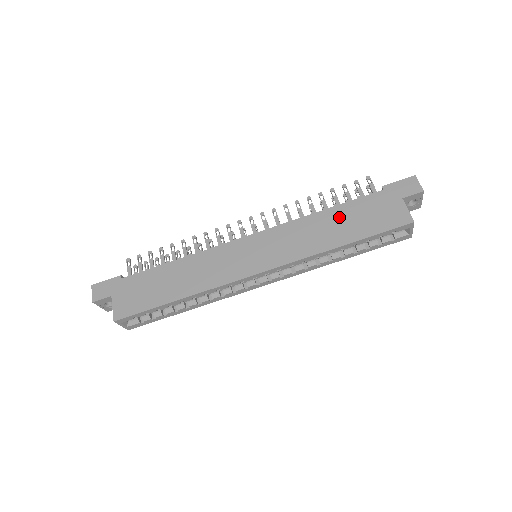
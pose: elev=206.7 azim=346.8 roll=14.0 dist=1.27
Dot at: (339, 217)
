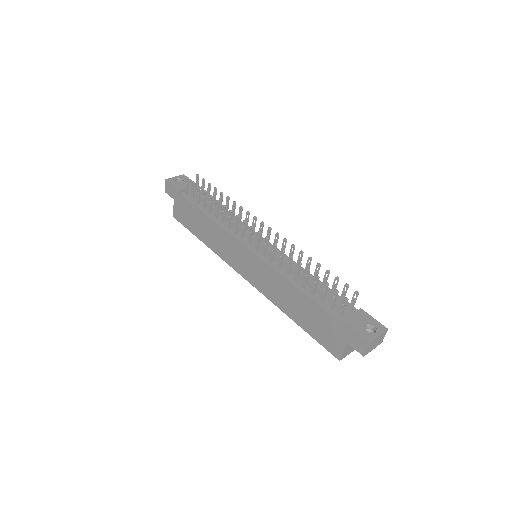
Dot at: (302, 304)
